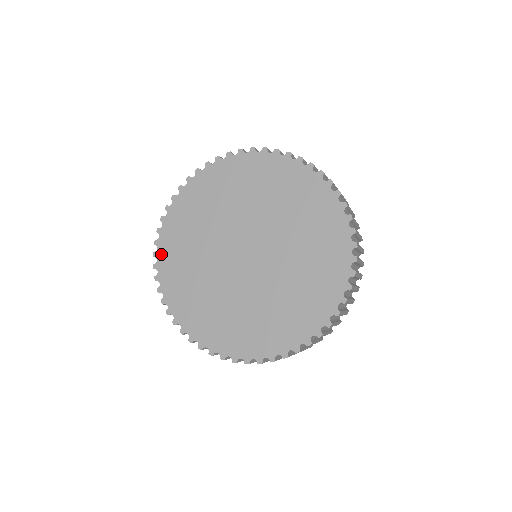
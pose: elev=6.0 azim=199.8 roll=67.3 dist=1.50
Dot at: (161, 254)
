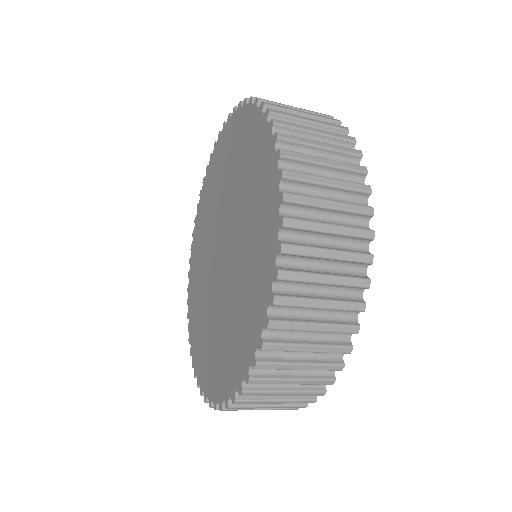
Dot at: (193, 247)
